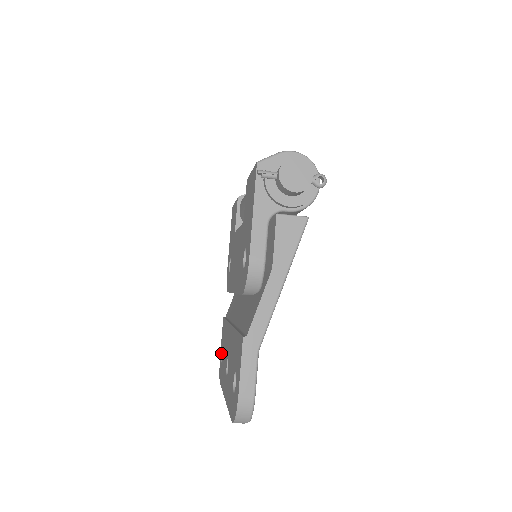
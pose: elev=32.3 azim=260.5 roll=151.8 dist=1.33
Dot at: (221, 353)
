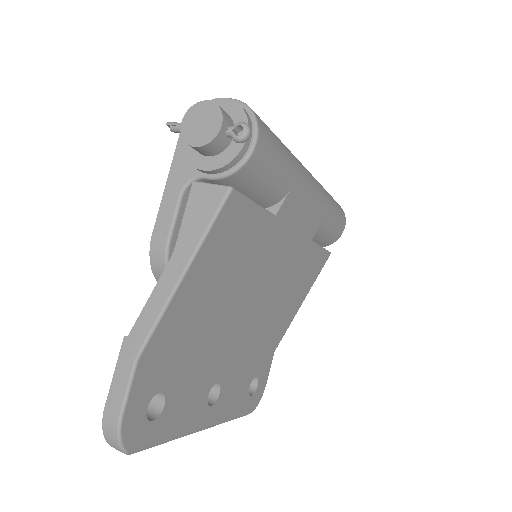
Dot at: occluded
